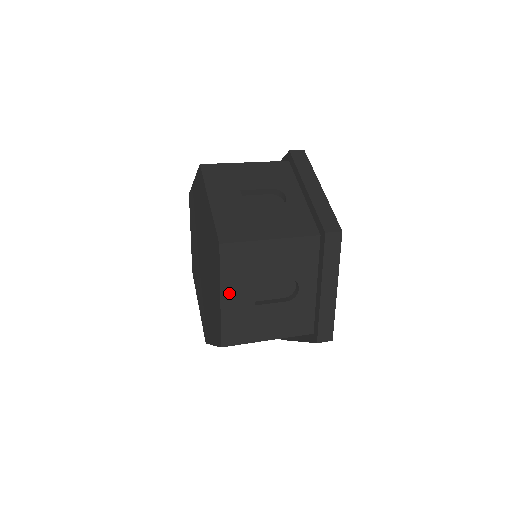
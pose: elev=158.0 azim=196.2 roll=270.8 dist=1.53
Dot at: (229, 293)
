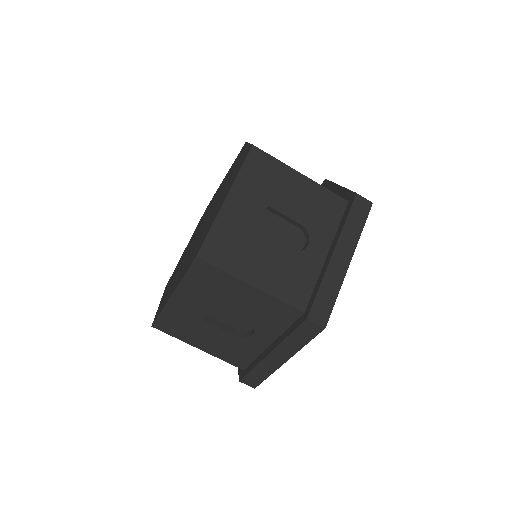
Dot at: (237, 199)
